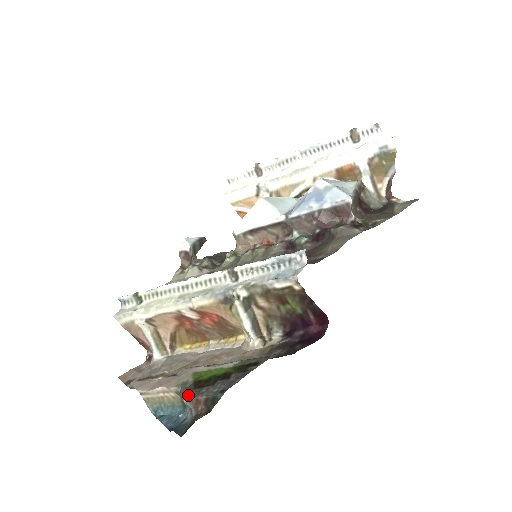
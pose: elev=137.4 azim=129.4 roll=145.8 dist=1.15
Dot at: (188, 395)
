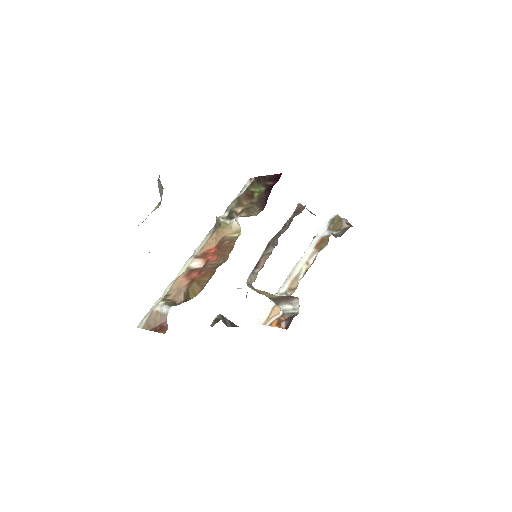
Dot at: occluded
